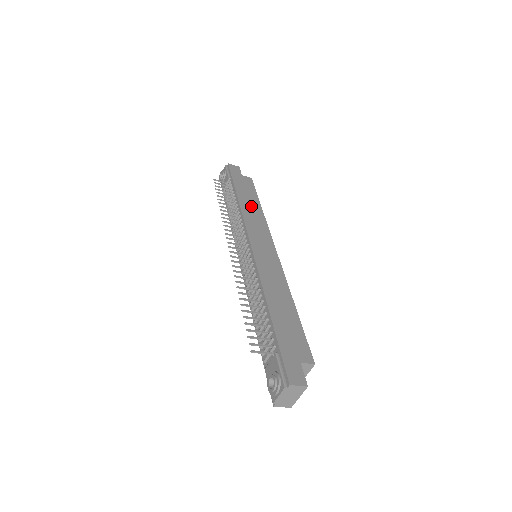
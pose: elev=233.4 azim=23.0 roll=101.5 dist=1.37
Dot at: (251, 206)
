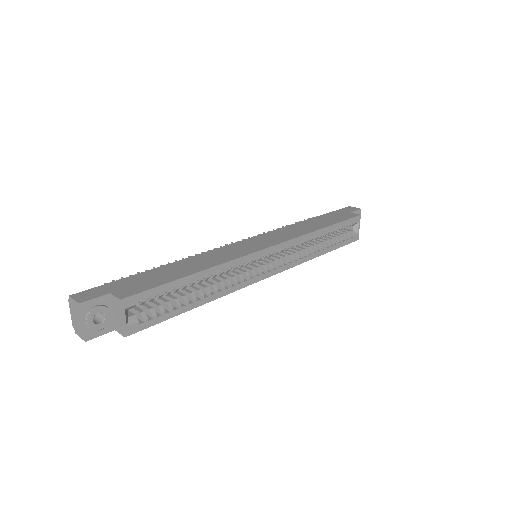
Dot at: (310, 225)
